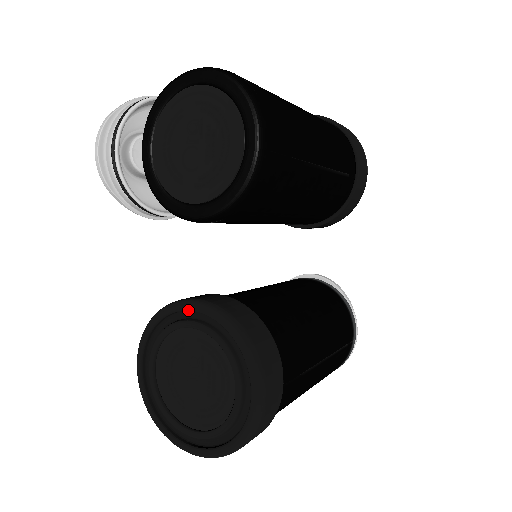
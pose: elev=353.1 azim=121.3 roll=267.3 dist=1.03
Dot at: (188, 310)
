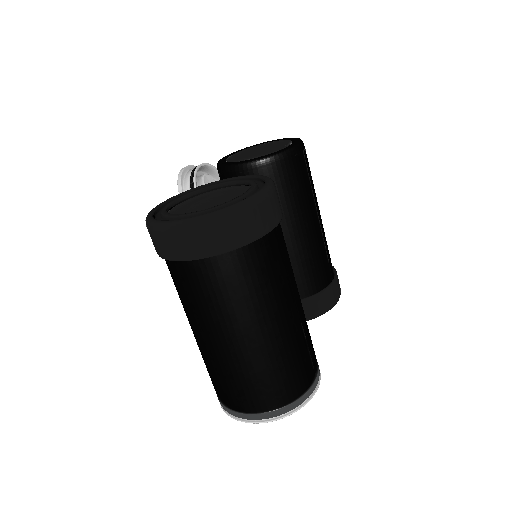
Dot at: (223, 181)
